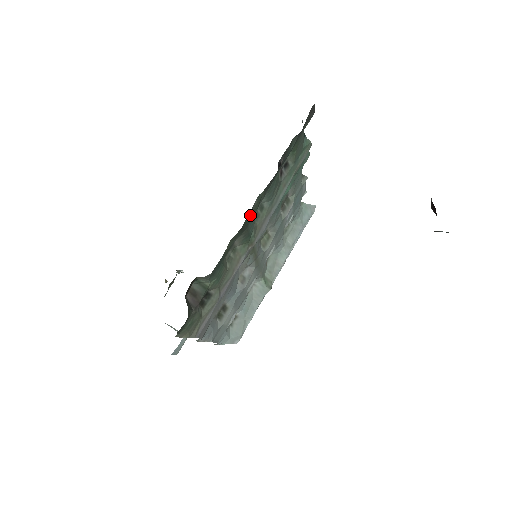
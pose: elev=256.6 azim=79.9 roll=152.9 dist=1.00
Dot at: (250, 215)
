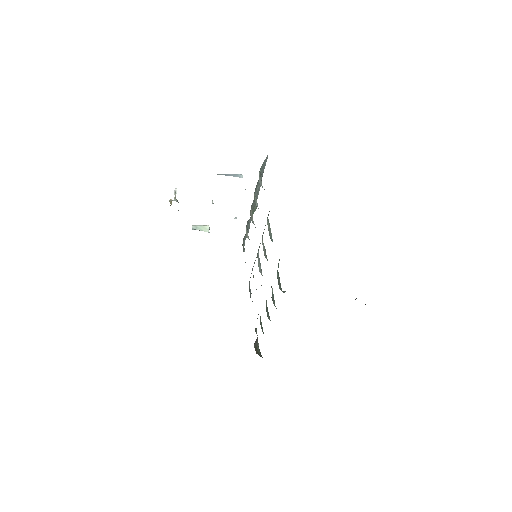
Dot at: occluded
